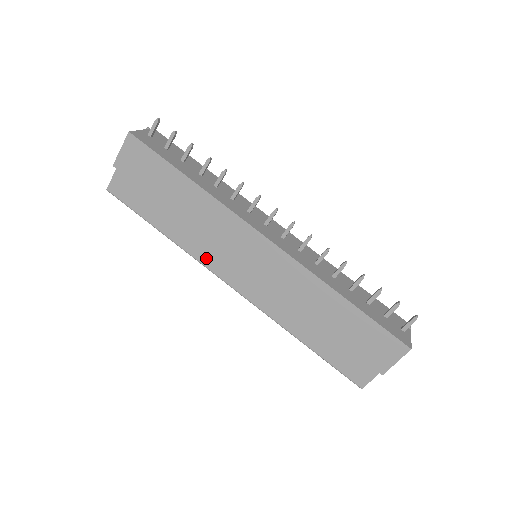
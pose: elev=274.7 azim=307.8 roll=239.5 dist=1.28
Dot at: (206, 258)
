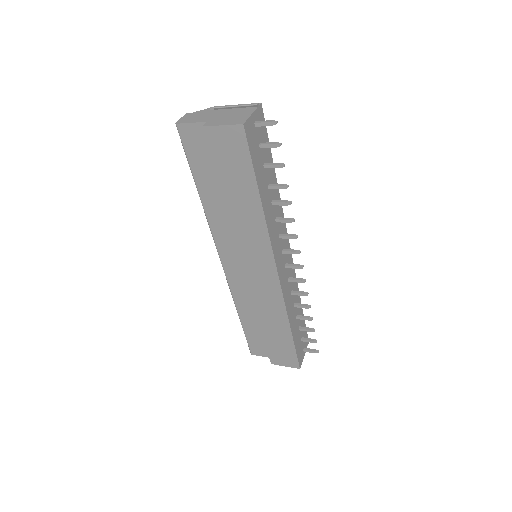
Dot at: (219, 235)
